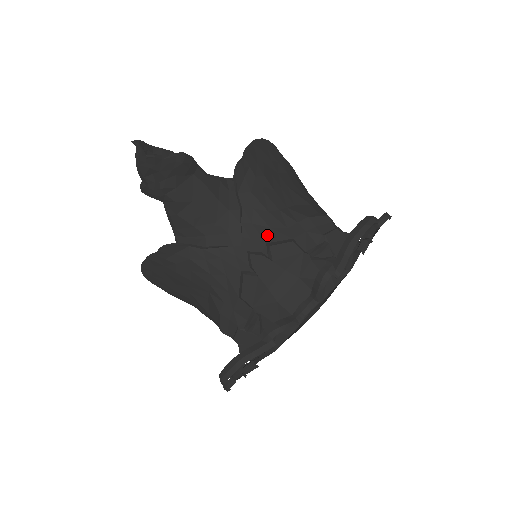
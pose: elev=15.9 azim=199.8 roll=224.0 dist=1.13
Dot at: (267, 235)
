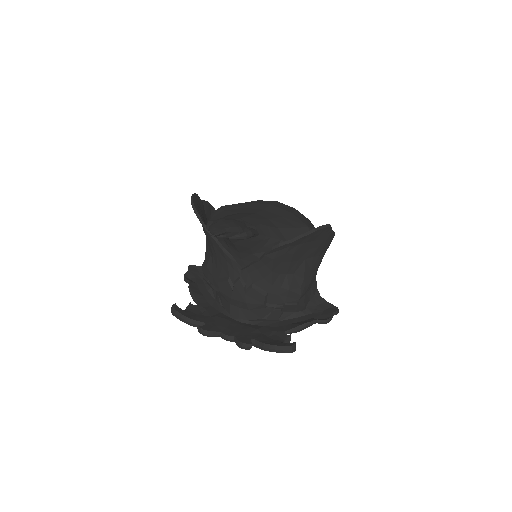
Dot at: (258, 280)
